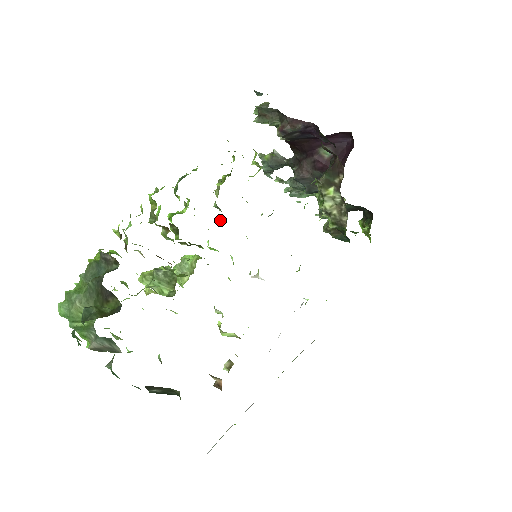
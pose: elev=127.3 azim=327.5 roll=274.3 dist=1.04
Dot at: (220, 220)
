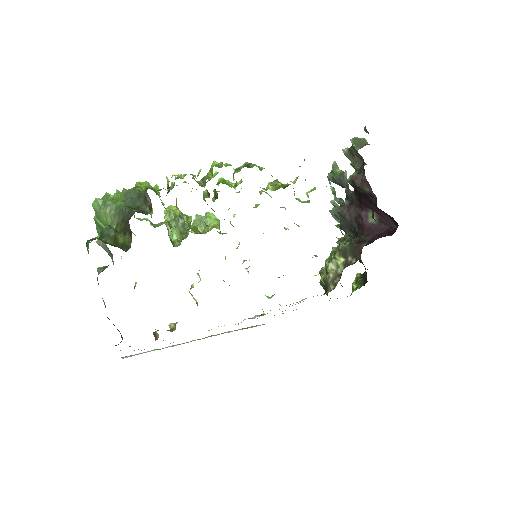
Dot at: (256, 205)
